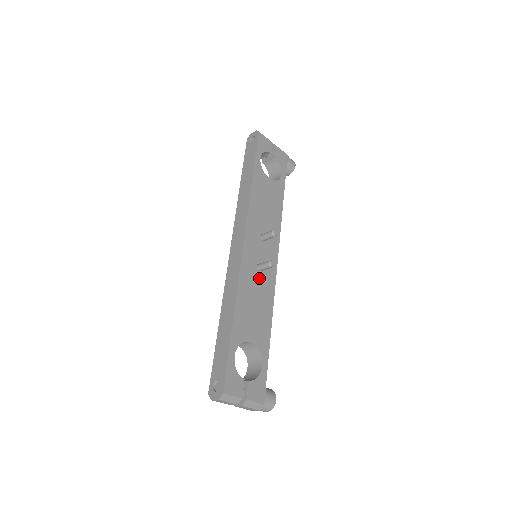
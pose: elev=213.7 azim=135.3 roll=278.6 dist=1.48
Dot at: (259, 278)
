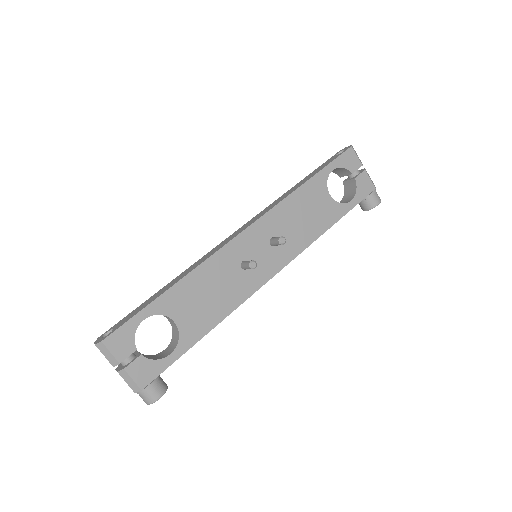
Dot at: (236, 274)
